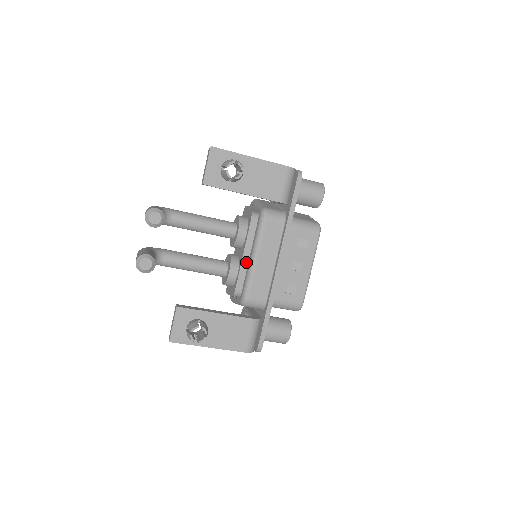
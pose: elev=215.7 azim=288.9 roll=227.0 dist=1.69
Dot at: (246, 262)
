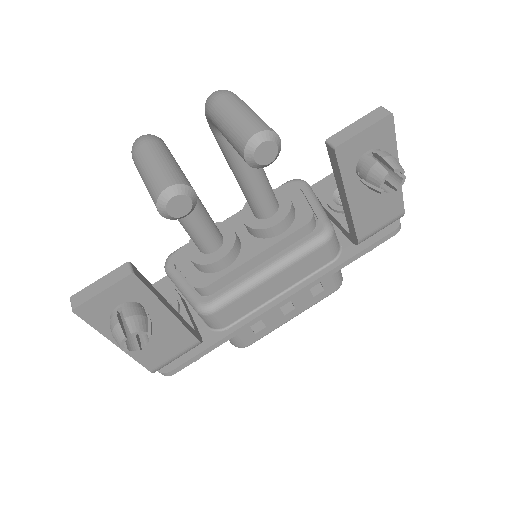
Dot at: (251, 265)
